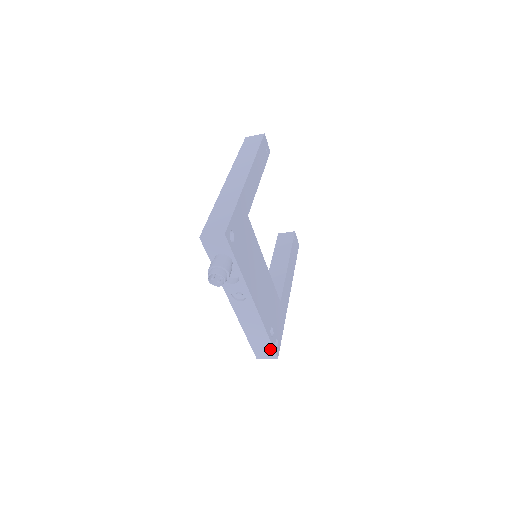
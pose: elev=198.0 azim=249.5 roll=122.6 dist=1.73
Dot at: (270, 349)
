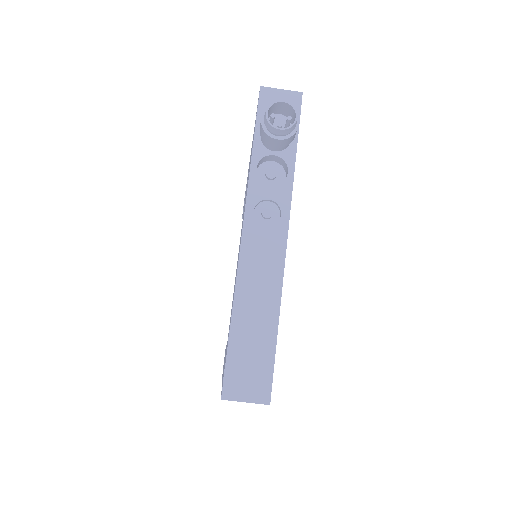
Dot at: (265, 370)
